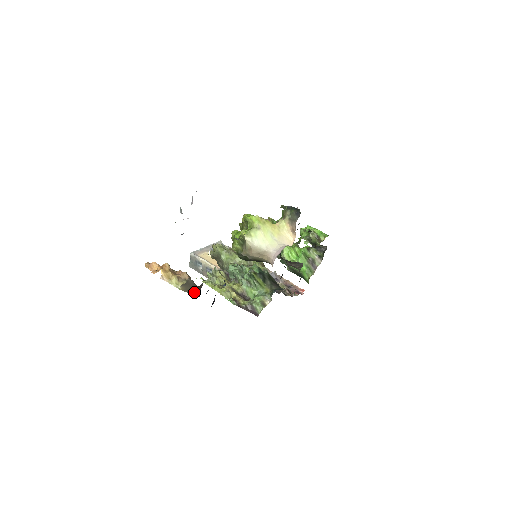
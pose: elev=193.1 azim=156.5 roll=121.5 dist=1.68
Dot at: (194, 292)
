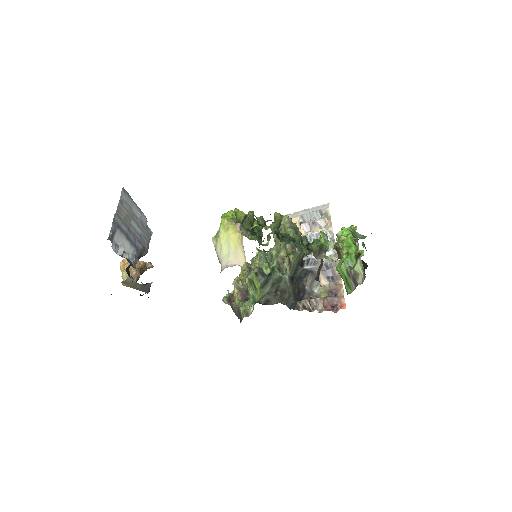
Dot at: (139, 289)
